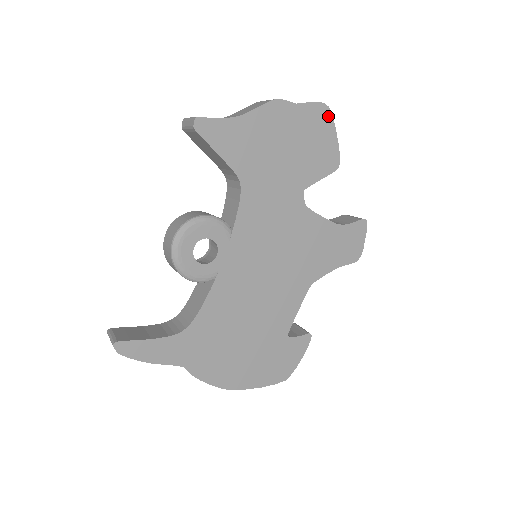
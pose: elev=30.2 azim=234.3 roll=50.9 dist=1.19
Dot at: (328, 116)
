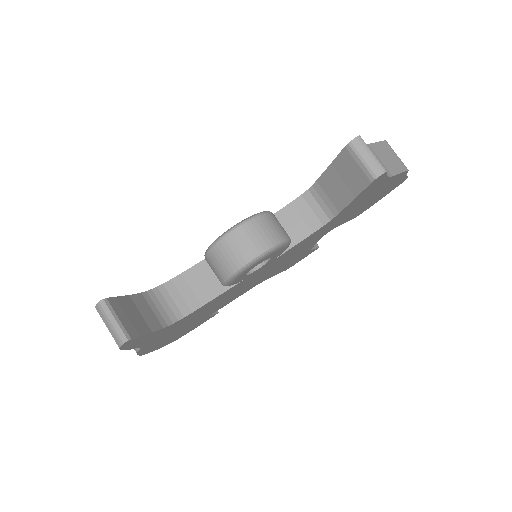
Dot at: (397, 186)
